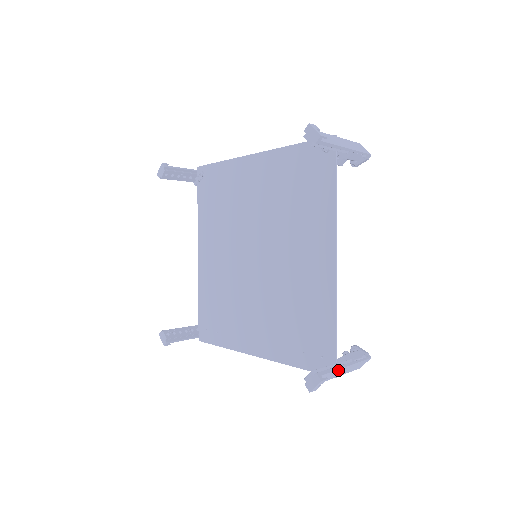
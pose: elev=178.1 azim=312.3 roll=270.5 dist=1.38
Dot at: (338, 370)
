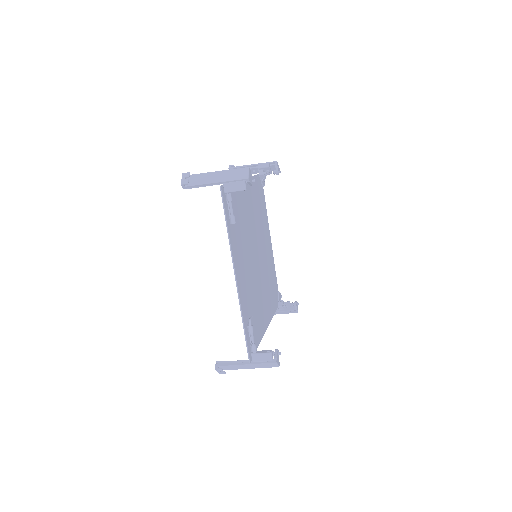
Dot at: (207, 174)
